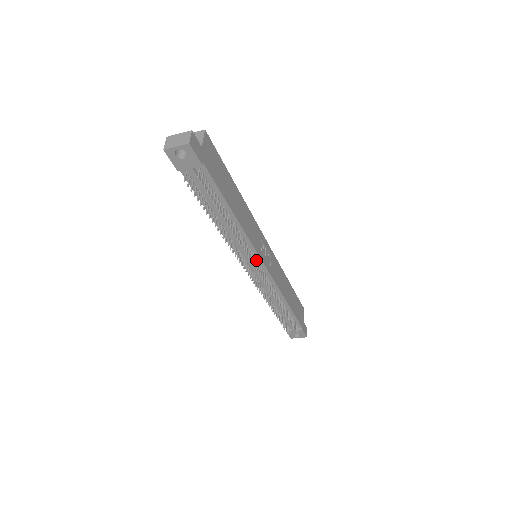
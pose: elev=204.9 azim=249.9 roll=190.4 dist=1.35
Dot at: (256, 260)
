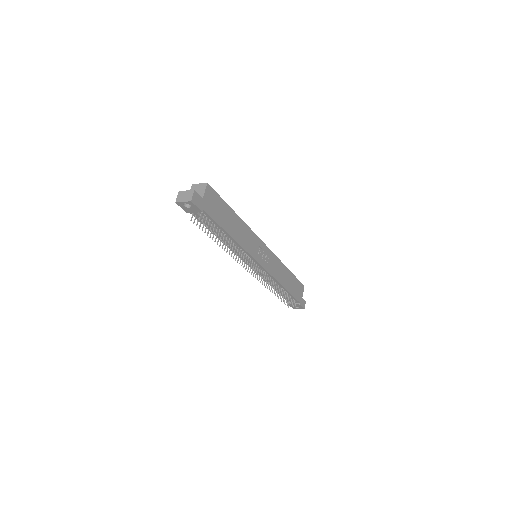
Dot at: (253, 261)
